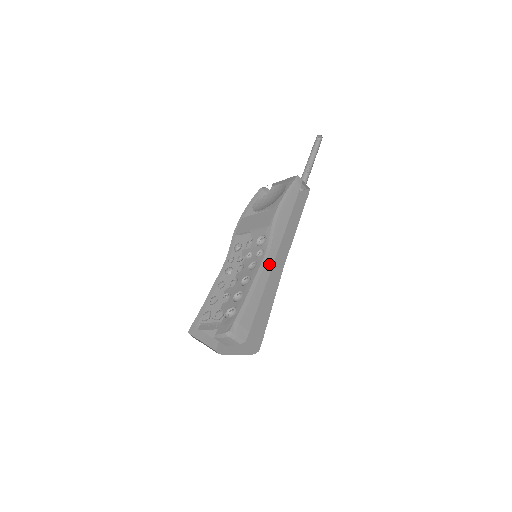
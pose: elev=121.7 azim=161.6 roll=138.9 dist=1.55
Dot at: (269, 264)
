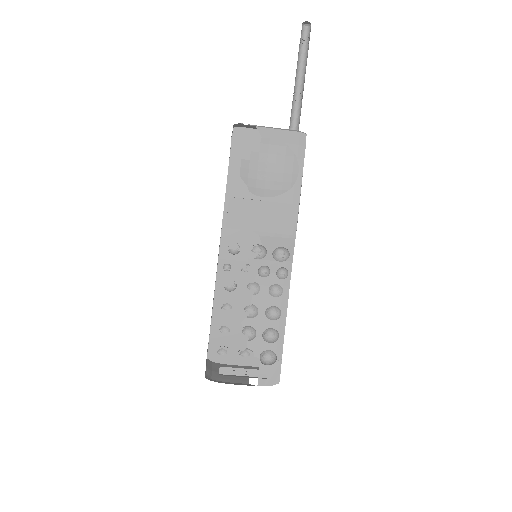
Dot at: occluded
